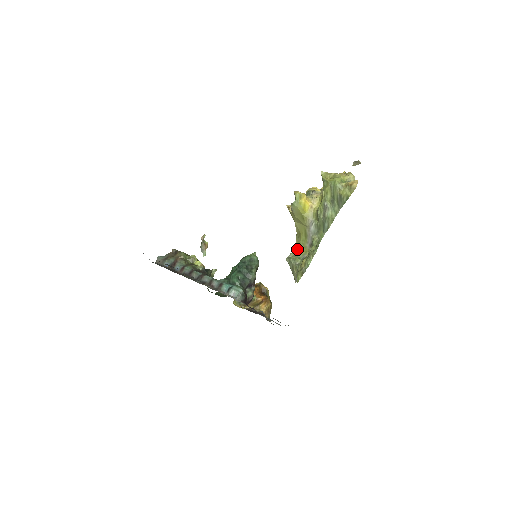
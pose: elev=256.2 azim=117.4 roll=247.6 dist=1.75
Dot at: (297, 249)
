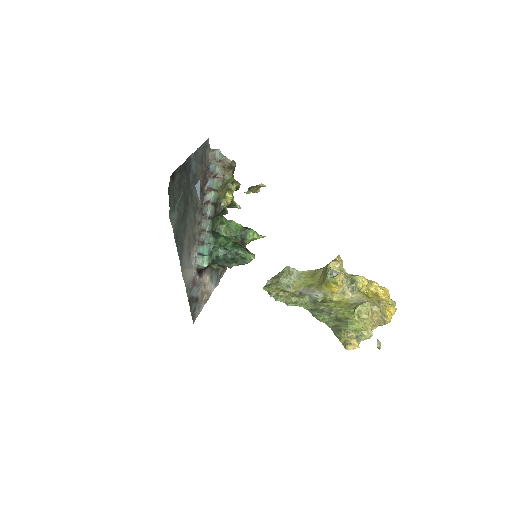
Dot at: (300, 275)
